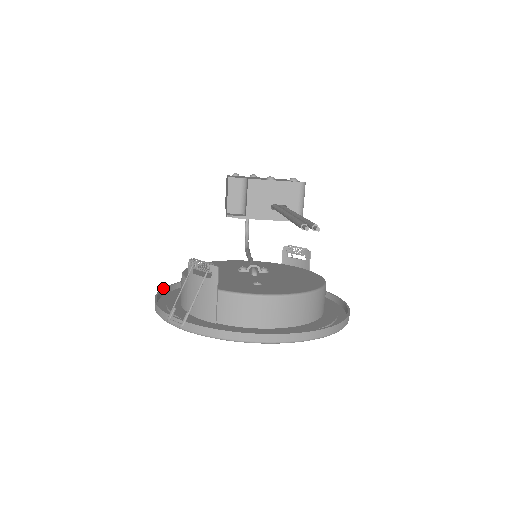
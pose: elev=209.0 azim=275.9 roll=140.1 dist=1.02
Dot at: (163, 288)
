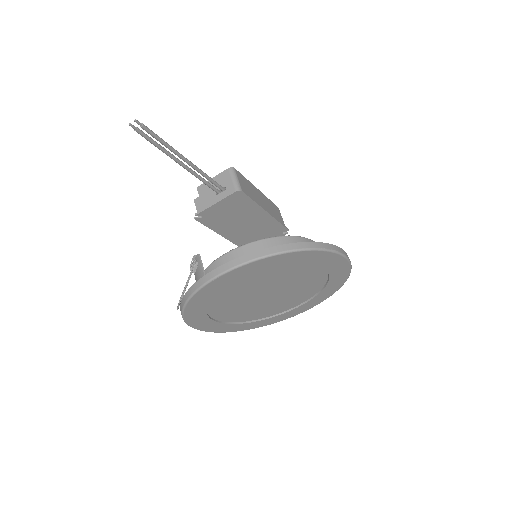
Dot at: occluded
